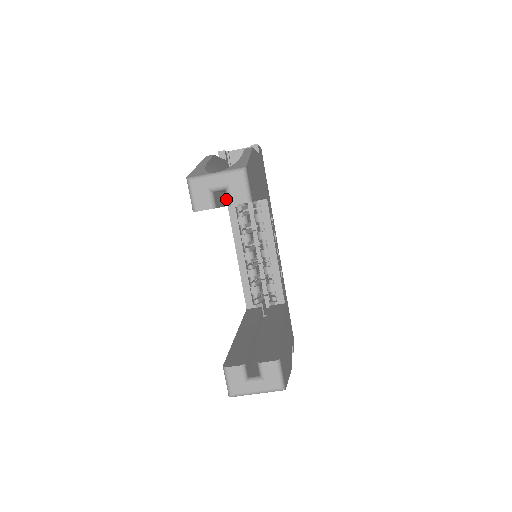
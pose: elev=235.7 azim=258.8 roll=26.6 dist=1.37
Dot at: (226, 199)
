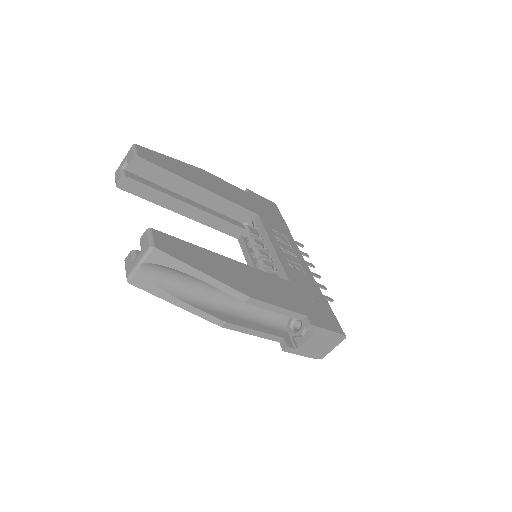
Dot at: (169, 193)
